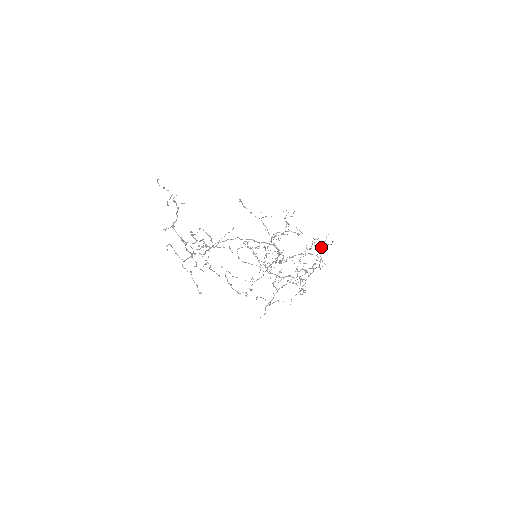
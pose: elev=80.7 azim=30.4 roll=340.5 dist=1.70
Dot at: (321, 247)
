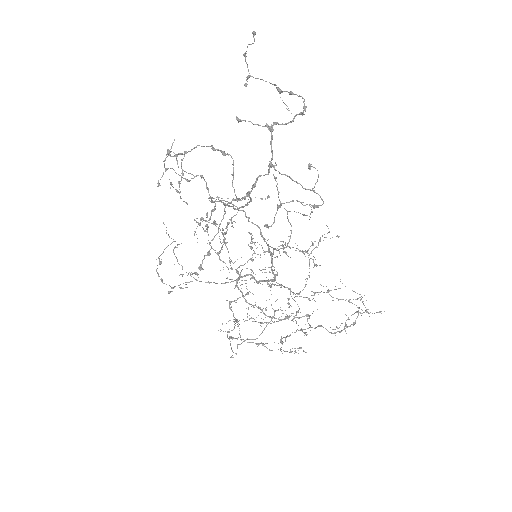
Dot at: (366, 310)
